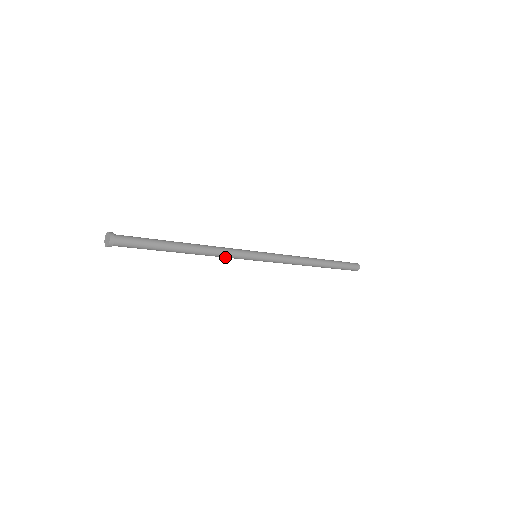
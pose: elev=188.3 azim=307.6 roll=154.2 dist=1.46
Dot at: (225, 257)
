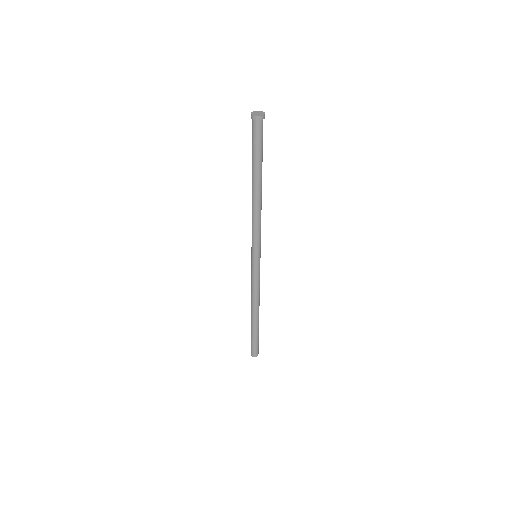
Dot at: (255, 228)
